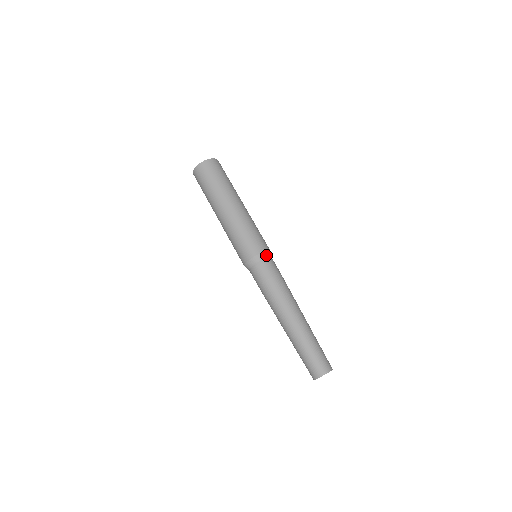
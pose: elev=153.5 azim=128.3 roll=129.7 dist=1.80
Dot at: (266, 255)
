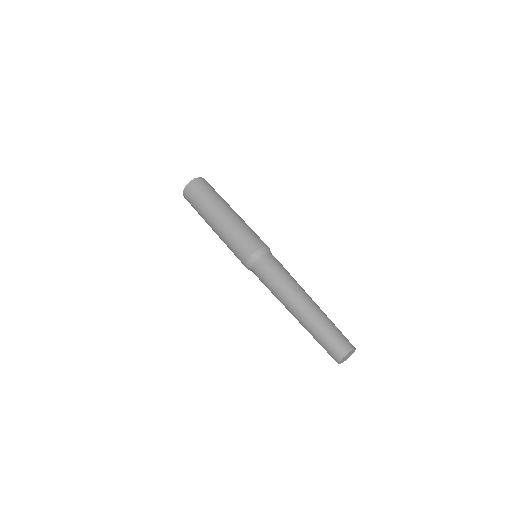
Dot at: (263, 251)
